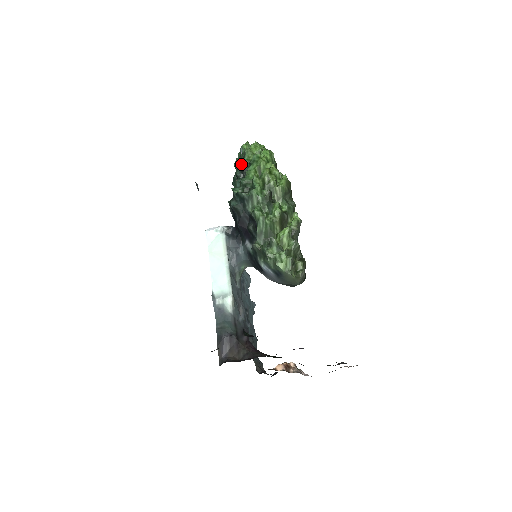
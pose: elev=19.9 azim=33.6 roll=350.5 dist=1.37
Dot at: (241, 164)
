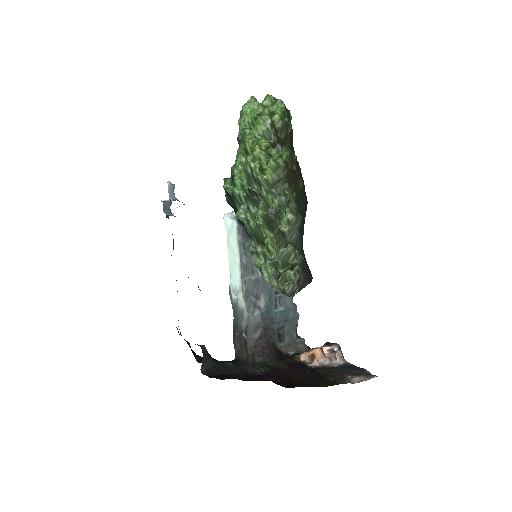
Dot at: (239, 137)
